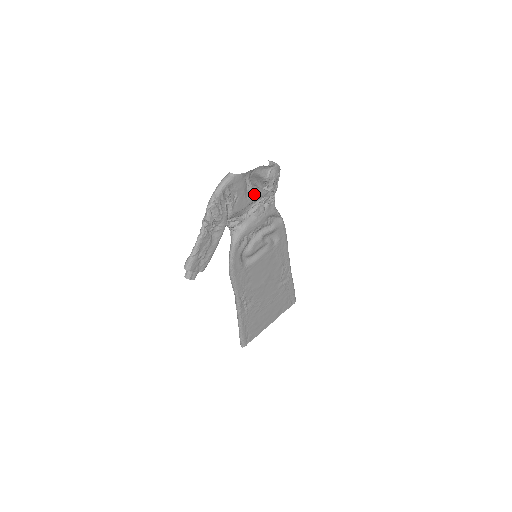
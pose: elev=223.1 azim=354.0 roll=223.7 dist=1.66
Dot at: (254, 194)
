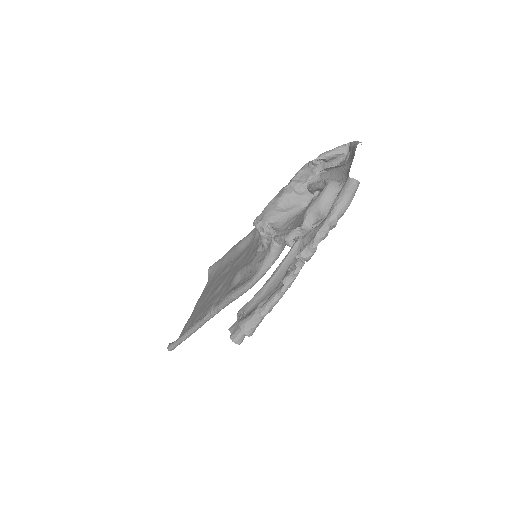
Dot at: occluded
